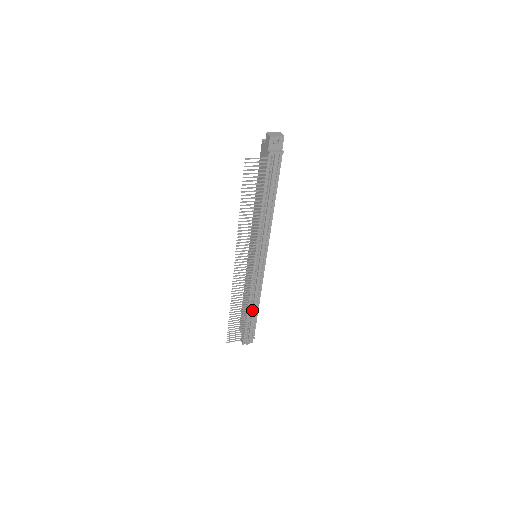
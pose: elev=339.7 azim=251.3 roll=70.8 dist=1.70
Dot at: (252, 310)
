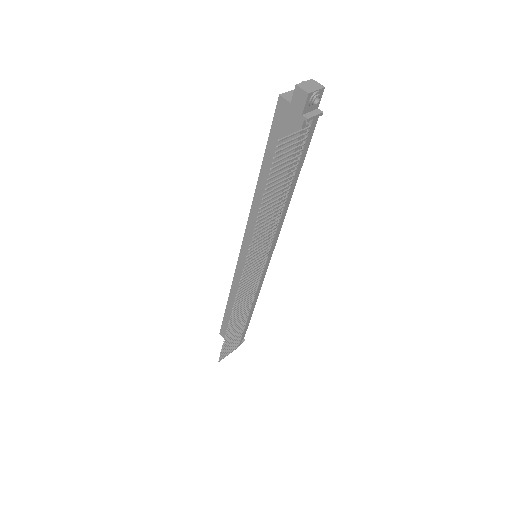
Dot at: occluded
